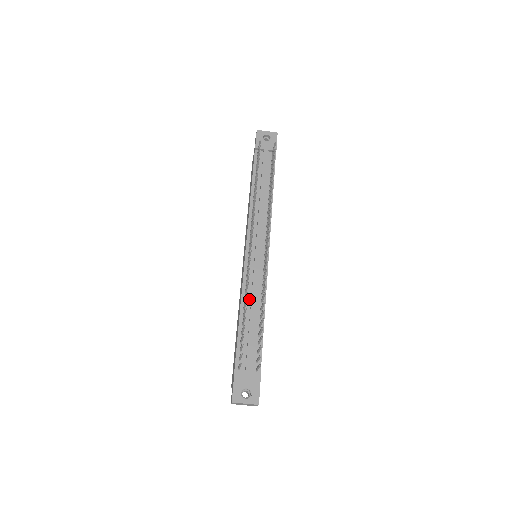
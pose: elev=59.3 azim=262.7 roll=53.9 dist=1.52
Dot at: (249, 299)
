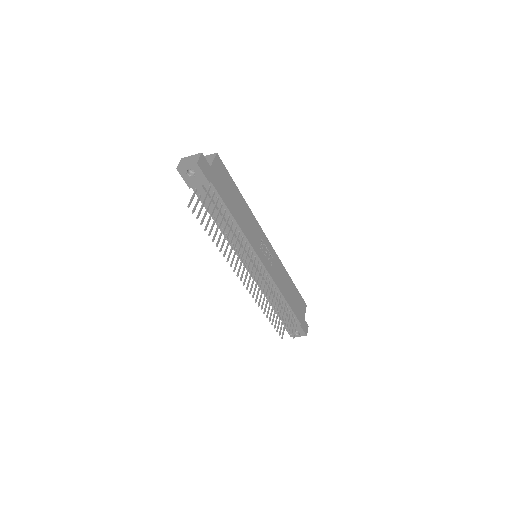
Dot at: (268, 292)
